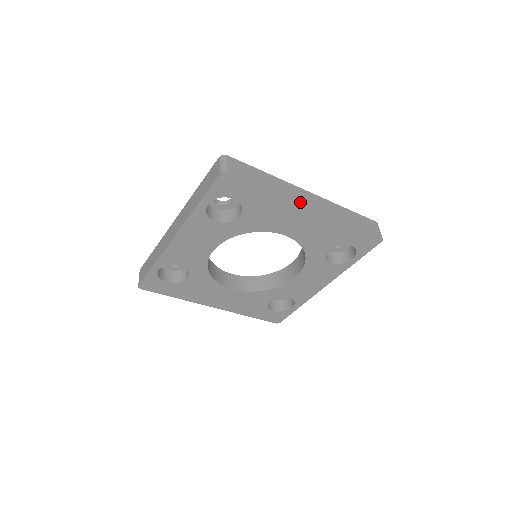
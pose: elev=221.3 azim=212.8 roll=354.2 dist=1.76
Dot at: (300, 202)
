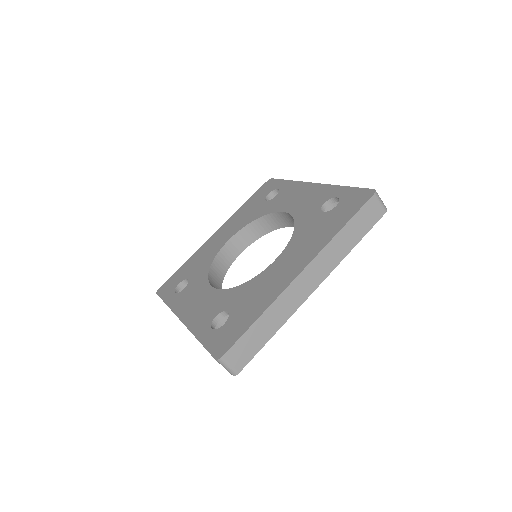
Dot at: (303, 302)
